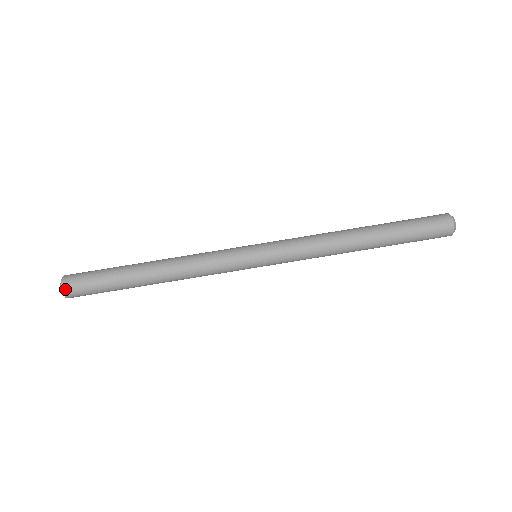
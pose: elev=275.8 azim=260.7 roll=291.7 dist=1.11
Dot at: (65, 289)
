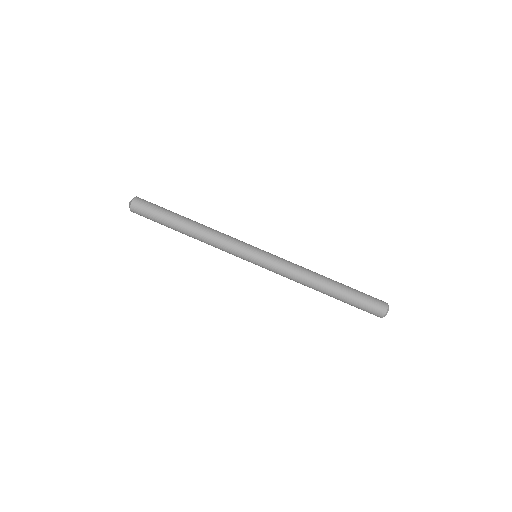
Dot at: (132, 209)
